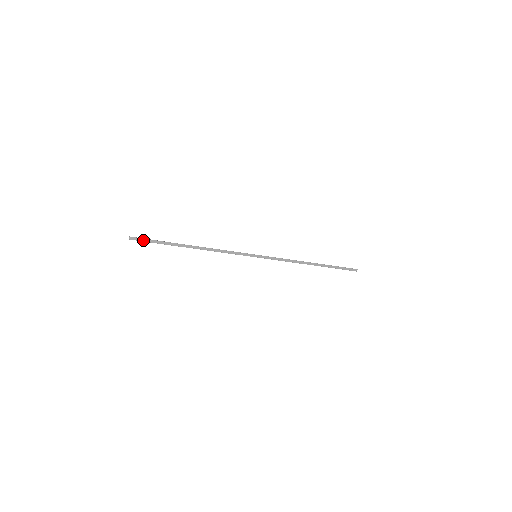
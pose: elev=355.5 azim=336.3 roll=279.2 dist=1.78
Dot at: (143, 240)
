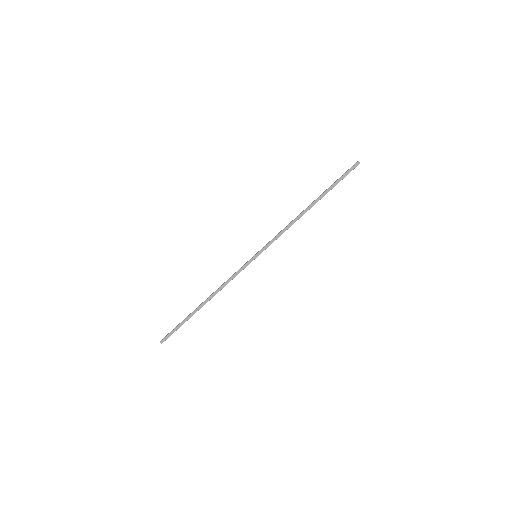
Dot at: (170, 335)
